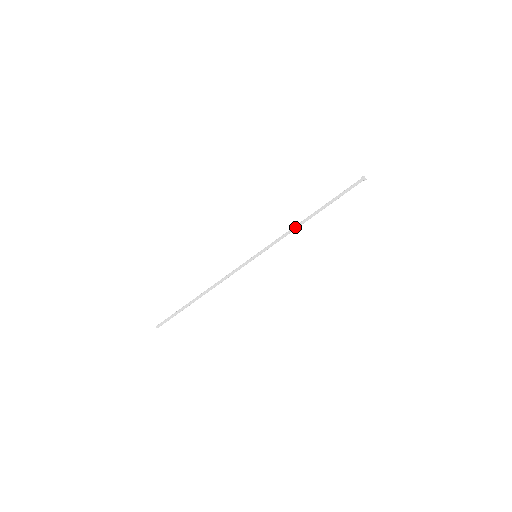
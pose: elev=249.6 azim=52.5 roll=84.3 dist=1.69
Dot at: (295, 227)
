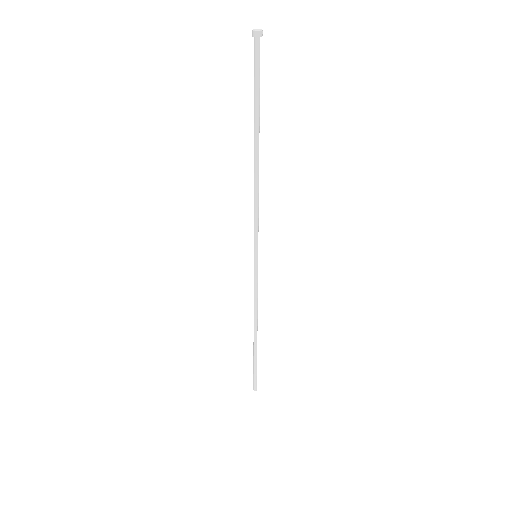
Dot at: (254, 187)
